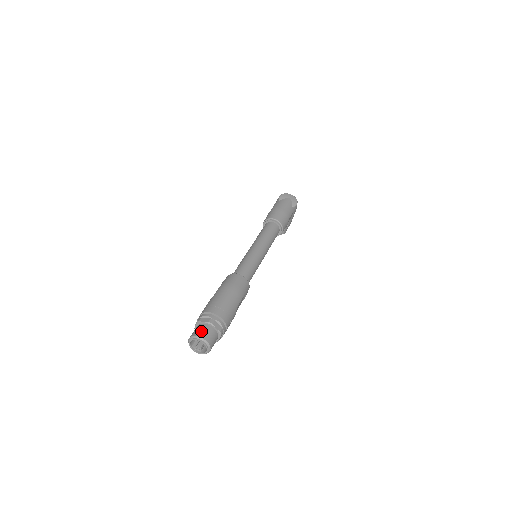
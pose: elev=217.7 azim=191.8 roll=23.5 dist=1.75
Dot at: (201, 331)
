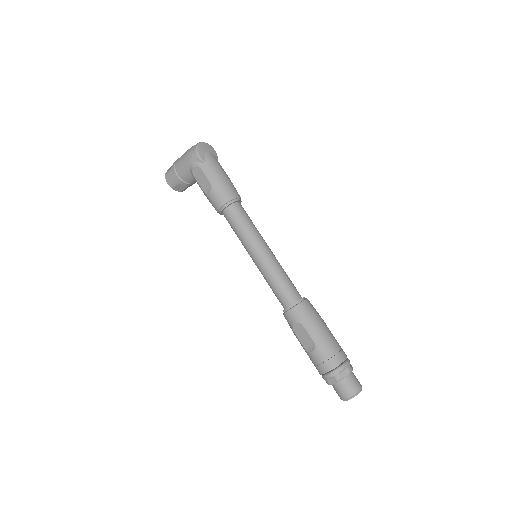
Dot at: (354, 385)
